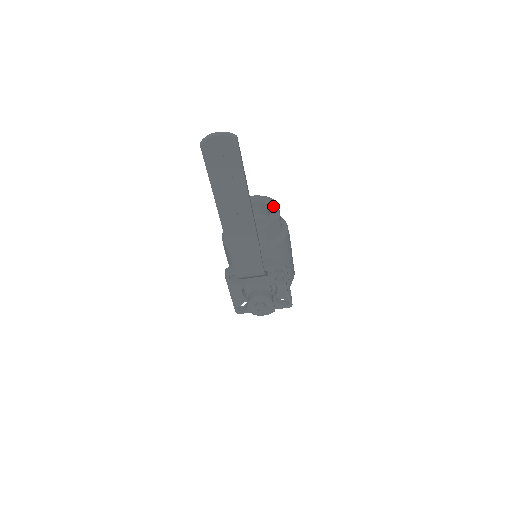
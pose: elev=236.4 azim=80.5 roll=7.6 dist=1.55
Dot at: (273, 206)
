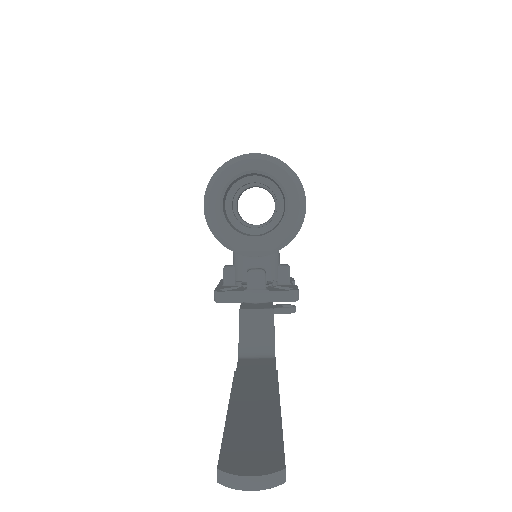
Dot at: (291, 199)
